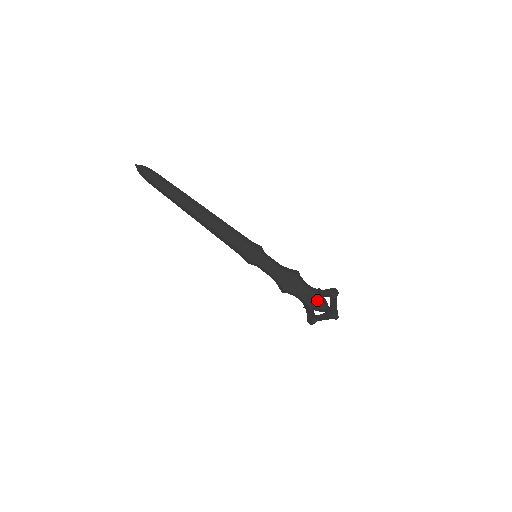
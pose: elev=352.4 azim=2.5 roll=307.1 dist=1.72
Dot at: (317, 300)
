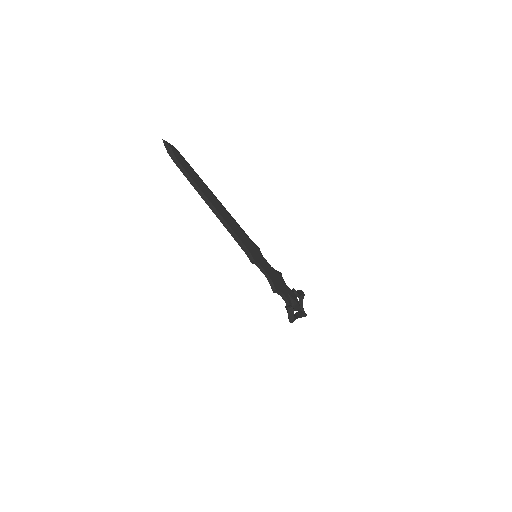
Dot at: (295, 299)
